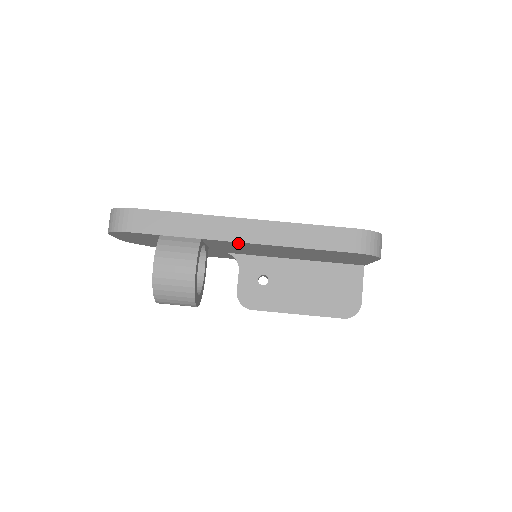
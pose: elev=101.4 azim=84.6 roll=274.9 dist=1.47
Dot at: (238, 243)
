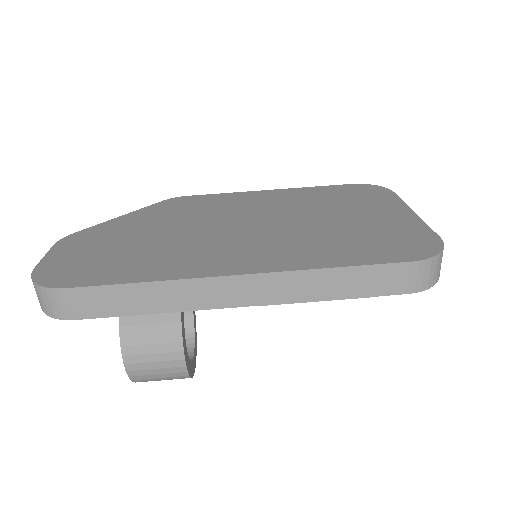
Dot at: occluded
